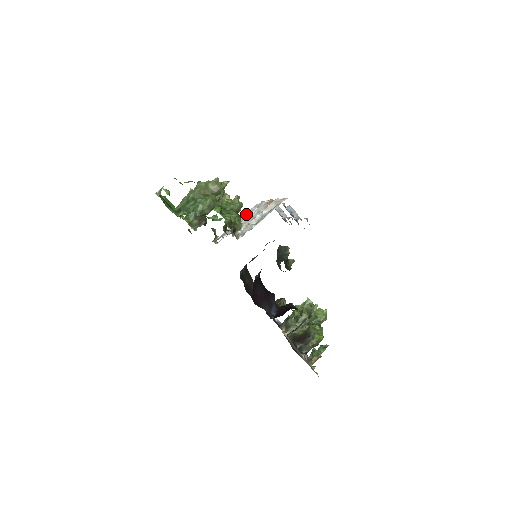
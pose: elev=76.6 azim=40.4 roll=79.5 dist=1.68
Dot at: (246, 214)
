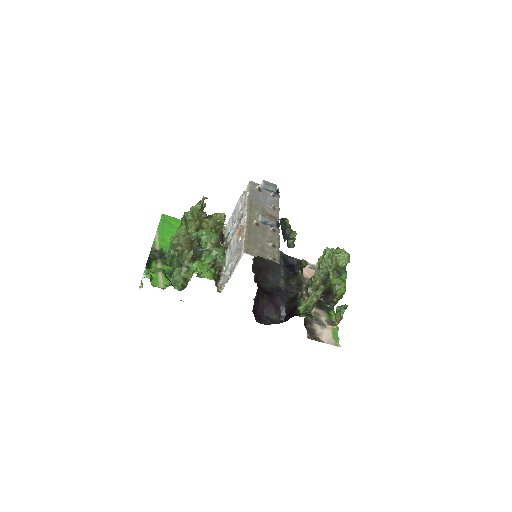
Dot at: (235, 209)
